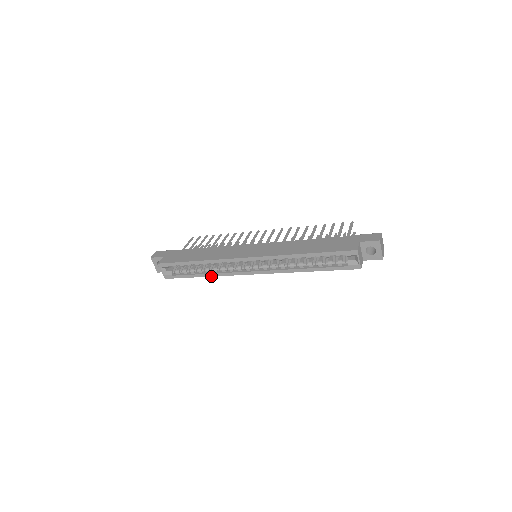
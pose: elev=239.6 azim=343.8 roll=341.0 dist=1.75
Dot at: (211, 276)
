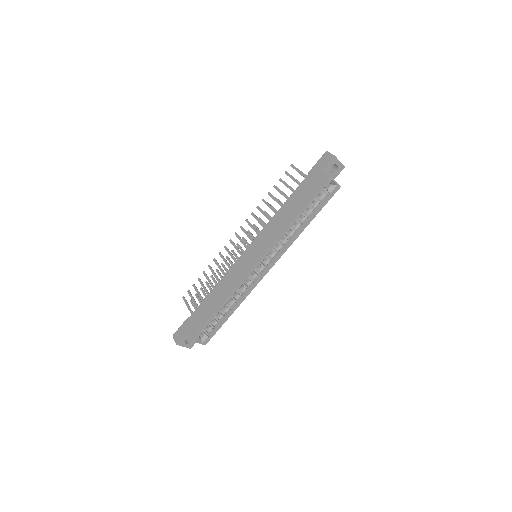
Dot at: occluded
